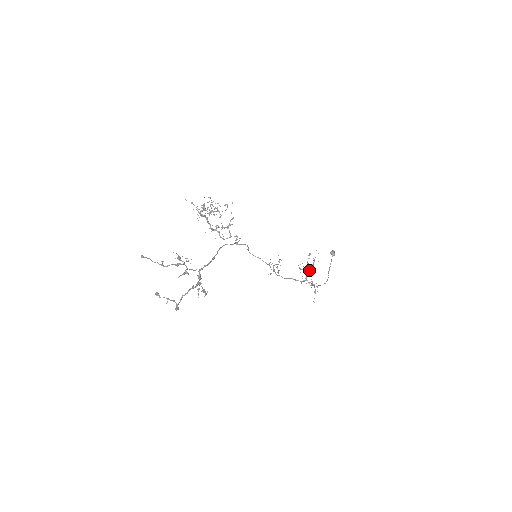
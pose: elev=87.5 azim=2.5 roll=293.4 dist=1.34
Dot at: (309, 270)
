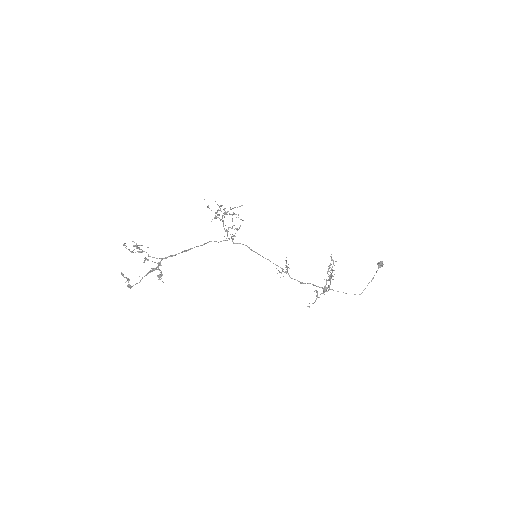
Dot at: (330, 277)
